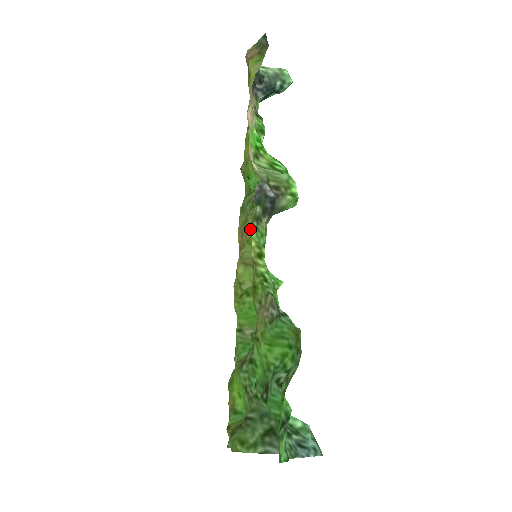
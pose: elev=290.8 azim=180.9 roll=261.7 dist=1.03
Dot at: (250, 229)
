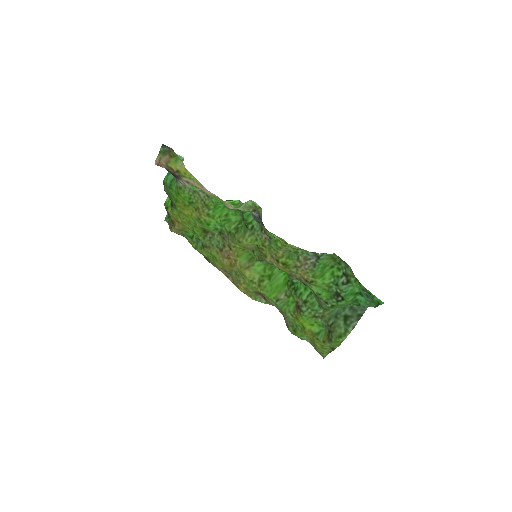
Dot at: (247, 244)
